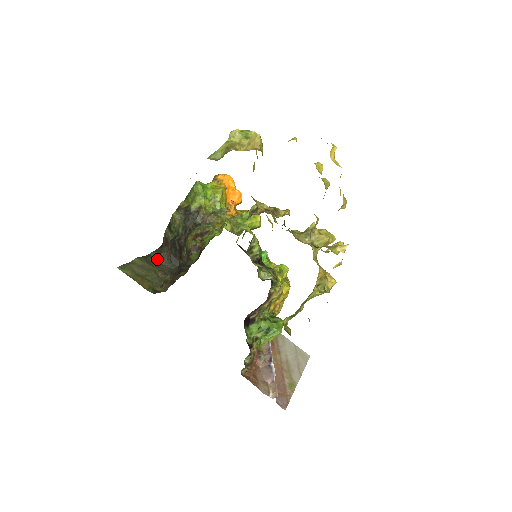
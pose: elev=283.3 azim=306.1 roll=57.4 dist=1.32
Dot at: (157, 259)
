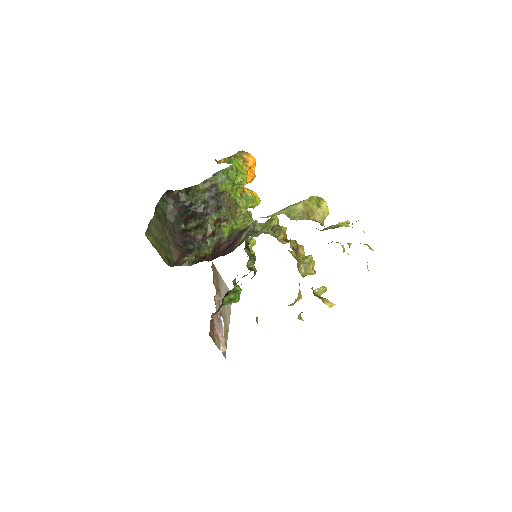
Dot at: (164, 212)
